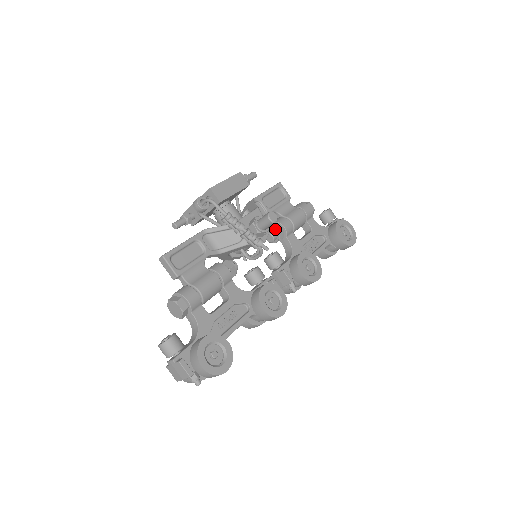
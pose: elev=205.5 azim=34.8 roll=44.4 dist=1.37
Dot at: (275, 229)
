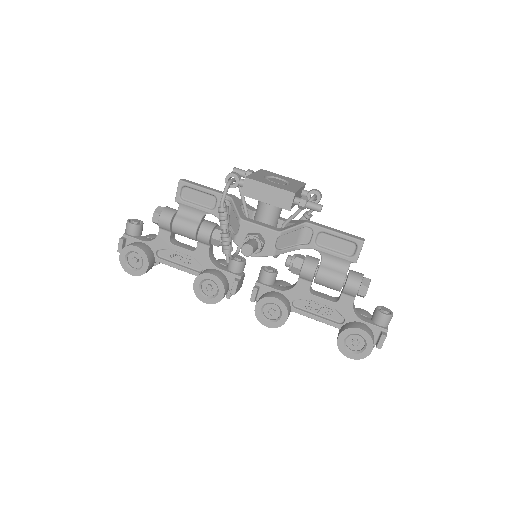
Dot at: (293, 261)
